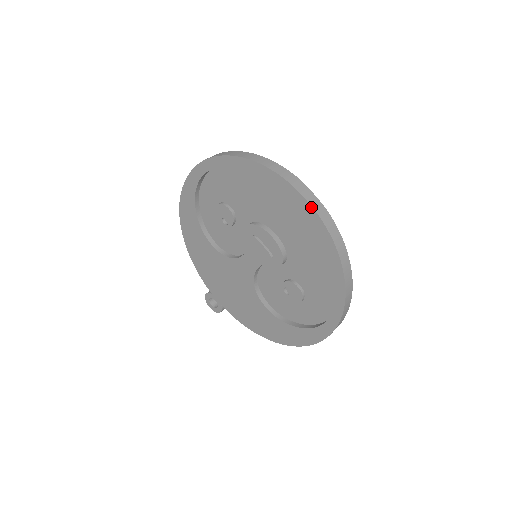
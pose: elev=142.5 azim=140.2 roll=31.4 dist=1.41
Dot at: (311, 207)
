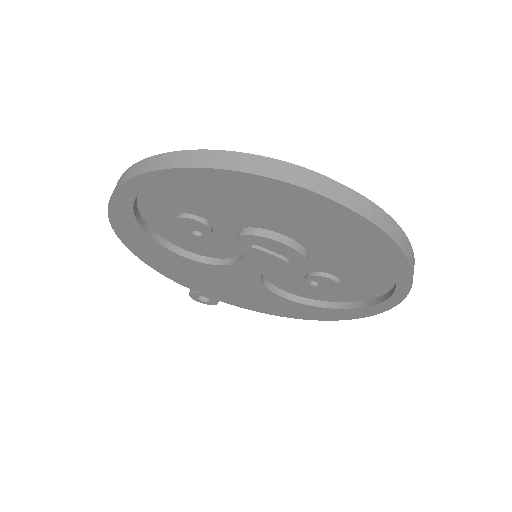
Dot at: (353, 212)
